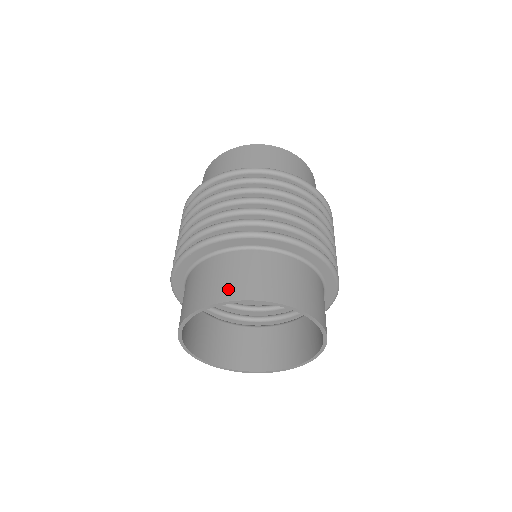
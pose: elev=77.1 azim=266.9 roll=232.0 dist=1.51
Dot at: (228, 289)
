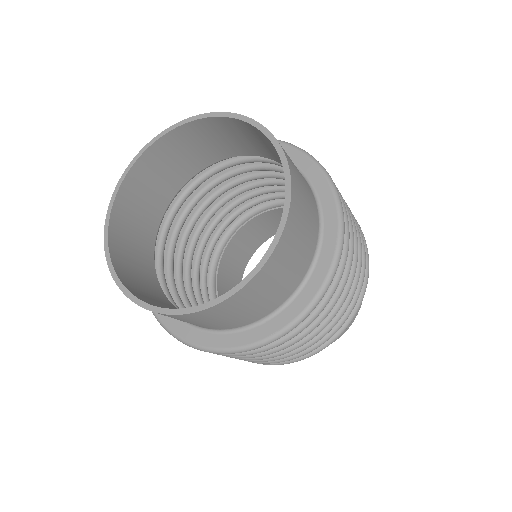
Dot at: occluded
